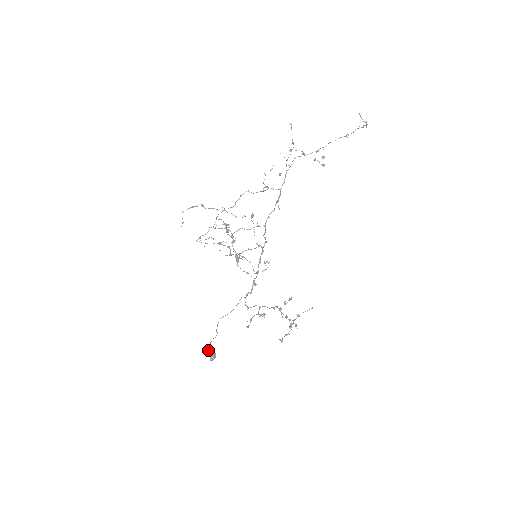
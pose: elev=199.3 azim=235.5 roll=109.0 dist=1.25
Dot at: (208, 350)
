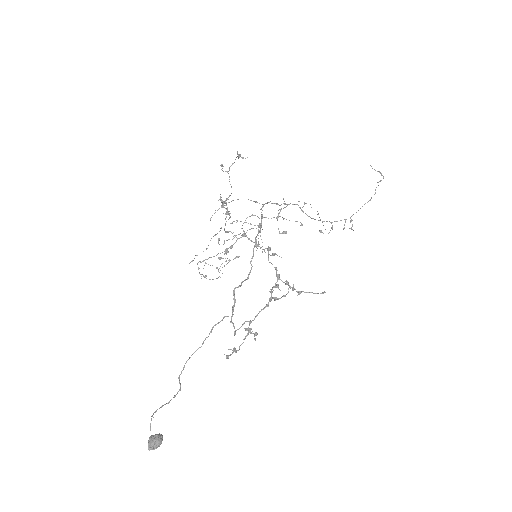
Dot at: occluded
